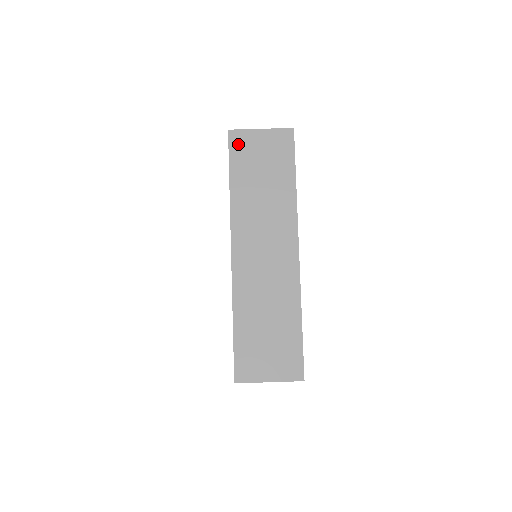
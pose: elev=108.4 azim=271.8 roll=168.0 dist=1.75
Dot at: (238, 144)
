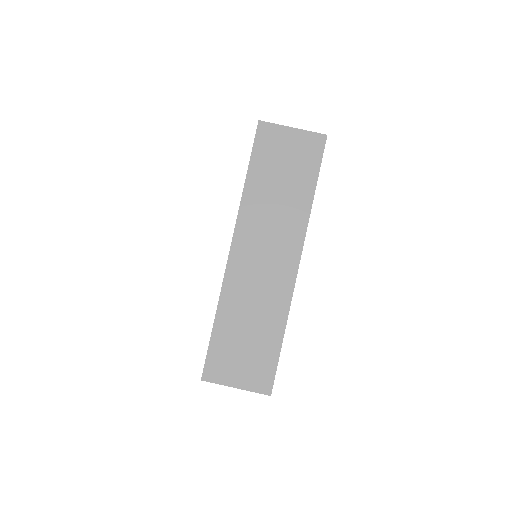
Dot at: (265, 138)
